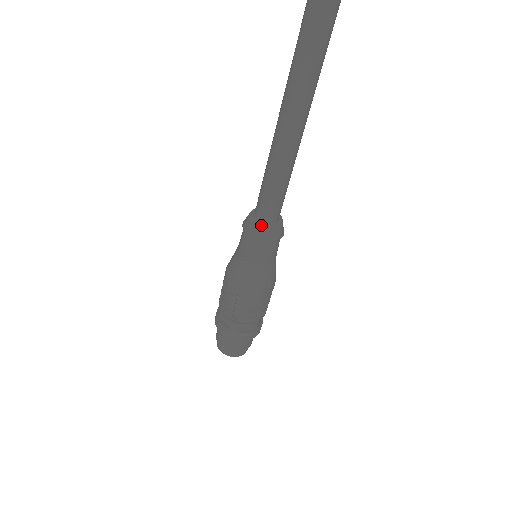
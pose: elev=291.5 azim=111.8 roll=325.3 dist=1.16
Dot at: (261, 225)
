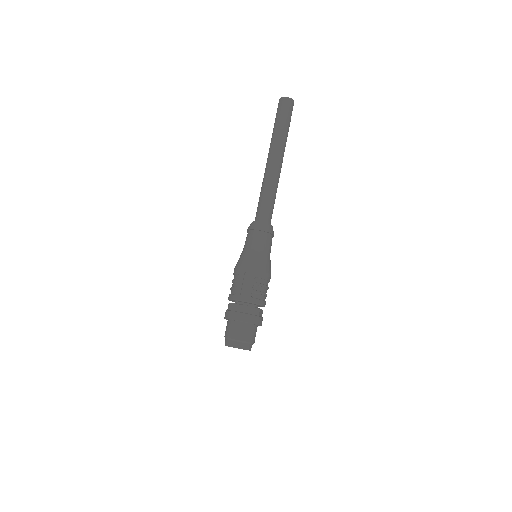
Dot at: (259, 222)
